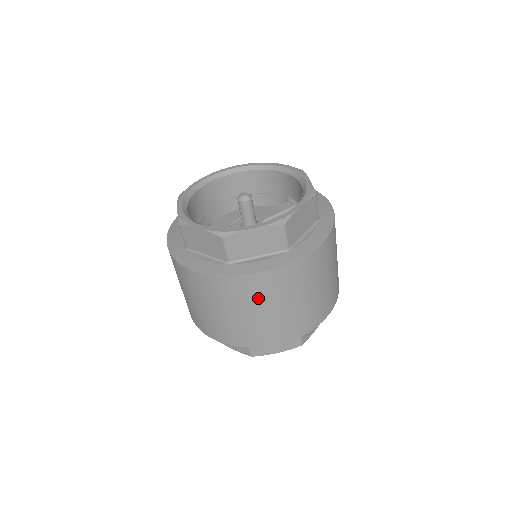
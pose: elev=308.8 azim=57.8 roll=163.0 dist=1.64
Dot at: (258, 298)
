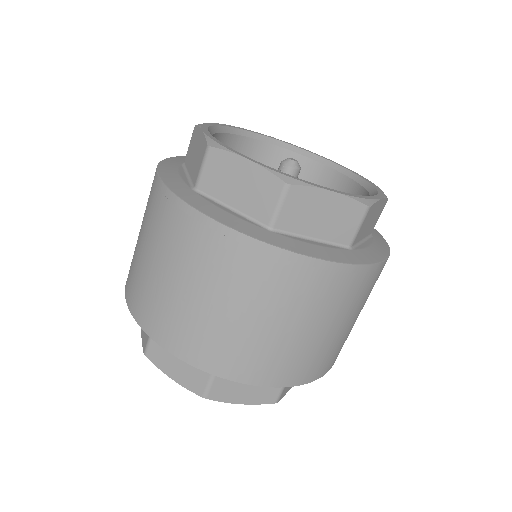
Dot at: (291, 299)
